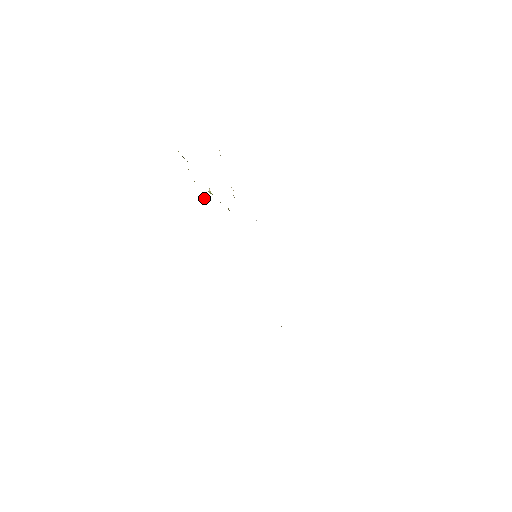
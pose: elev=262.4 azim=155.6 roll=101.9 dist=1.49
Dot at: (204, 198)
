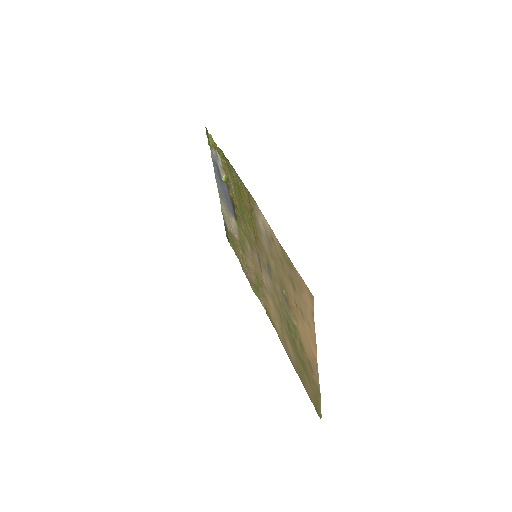
Dot at: (222, 154)
